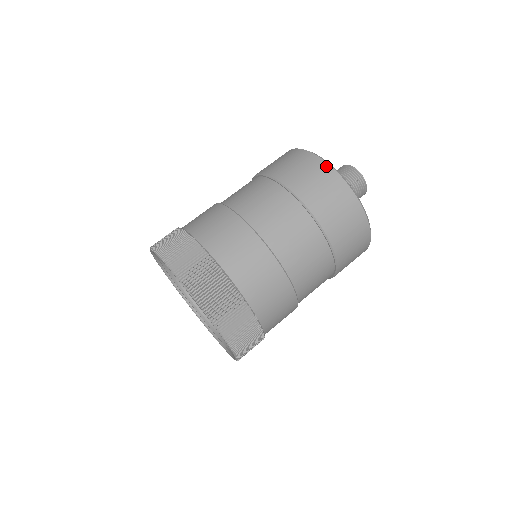
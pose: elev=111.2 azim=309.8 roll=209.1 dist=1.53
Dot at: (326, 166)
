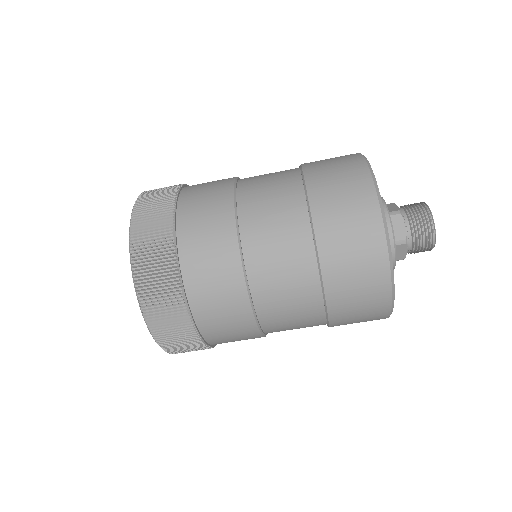
Dot at: occluded
